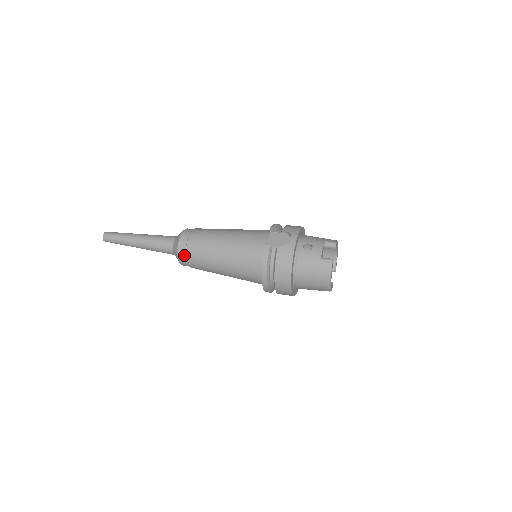
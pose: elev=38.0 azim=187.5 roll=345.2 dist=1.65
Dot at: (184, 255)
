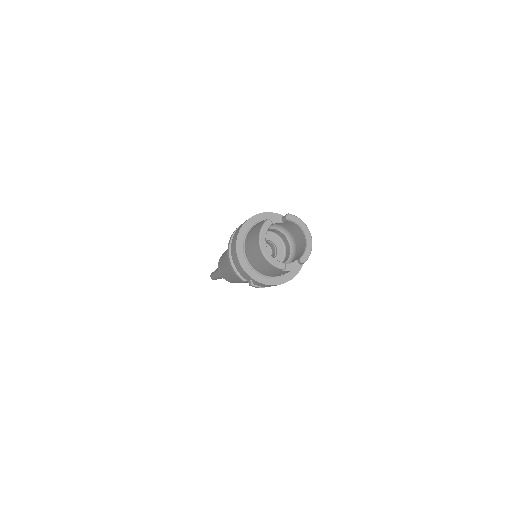
Dot at: occluded
